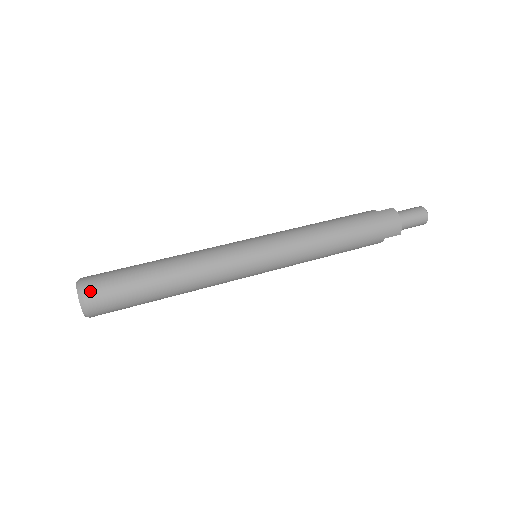
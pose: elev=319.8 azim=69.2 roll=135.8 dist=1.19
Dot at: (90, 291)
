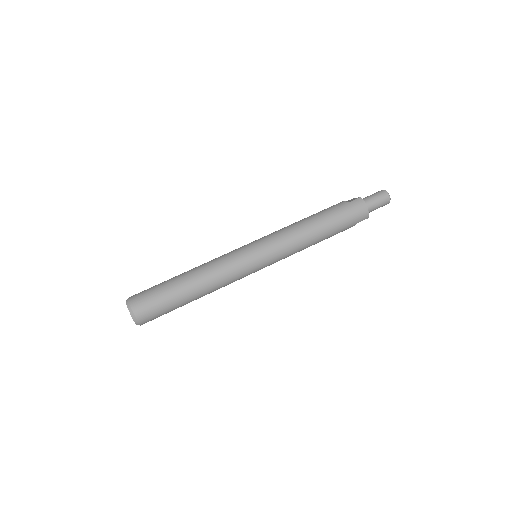
Dot at: (138, 309)
